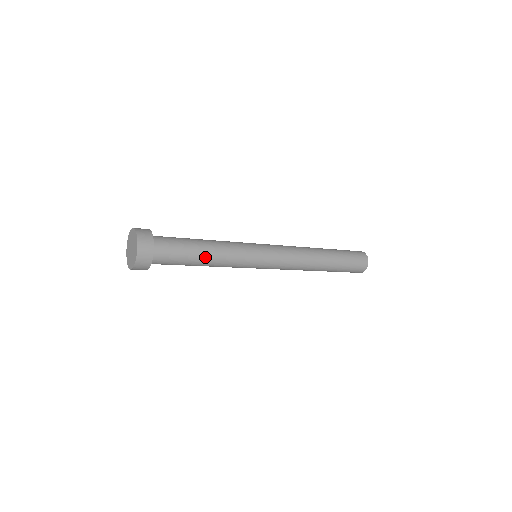
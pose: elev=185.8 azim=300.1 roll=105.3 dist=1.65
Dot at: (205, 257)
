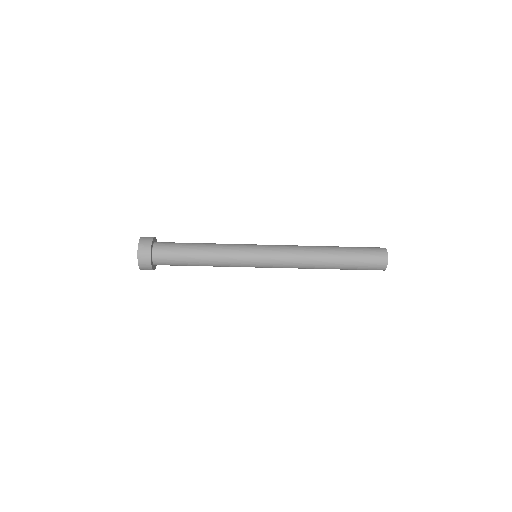
Dot at: (201, 243)
